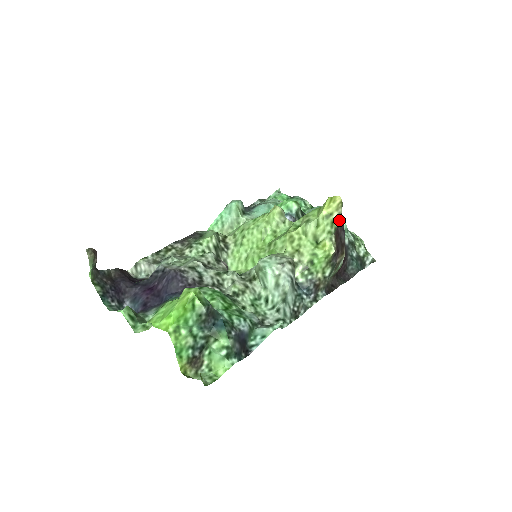
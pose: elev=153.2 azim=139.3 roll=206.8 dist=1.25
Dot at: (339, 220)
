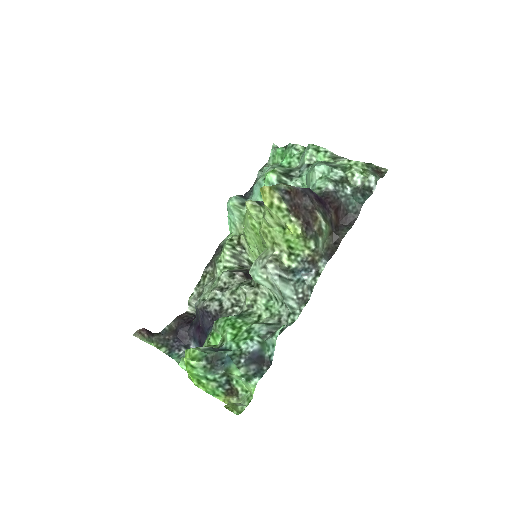
Dot at: (284, 201)
